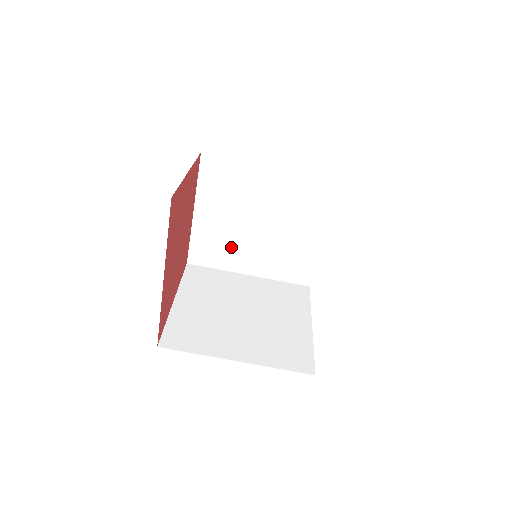
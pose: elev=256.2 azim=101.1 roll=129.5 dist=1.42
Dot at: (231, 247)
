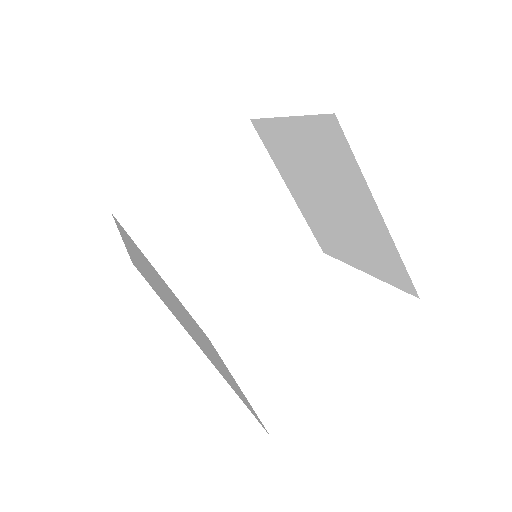
Dot at: (293, 169)
